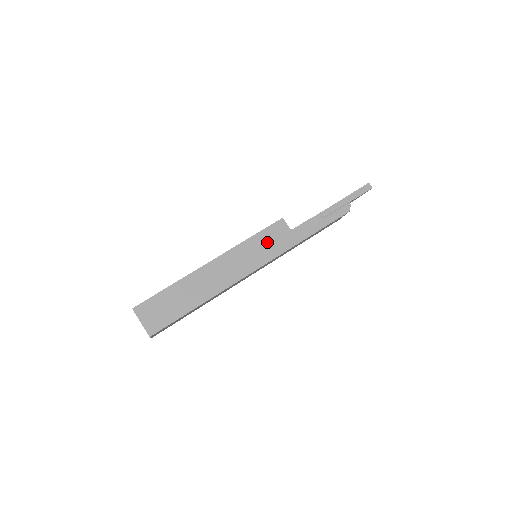
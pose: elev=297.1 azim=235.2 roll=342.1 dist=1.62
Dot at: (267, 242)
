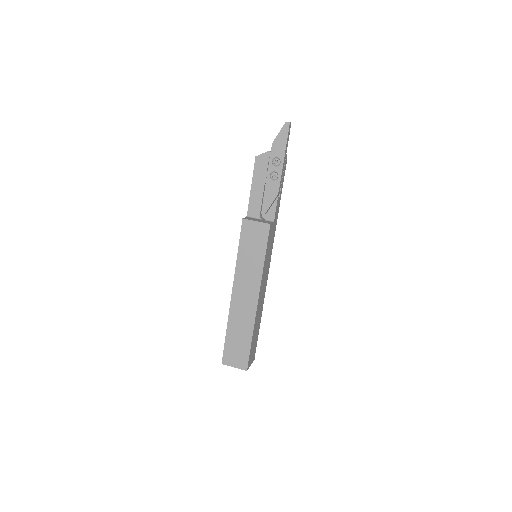
Dot at: (269, 248)
